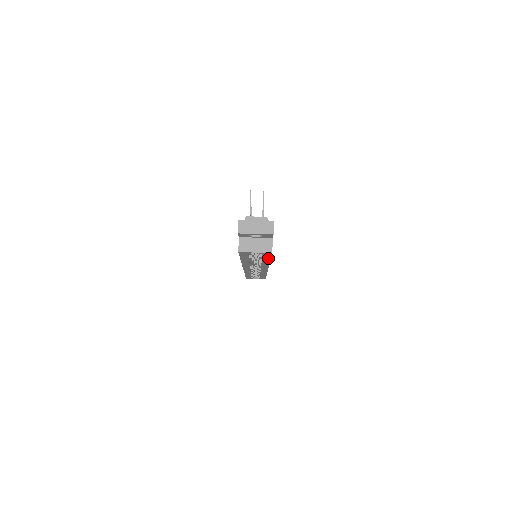
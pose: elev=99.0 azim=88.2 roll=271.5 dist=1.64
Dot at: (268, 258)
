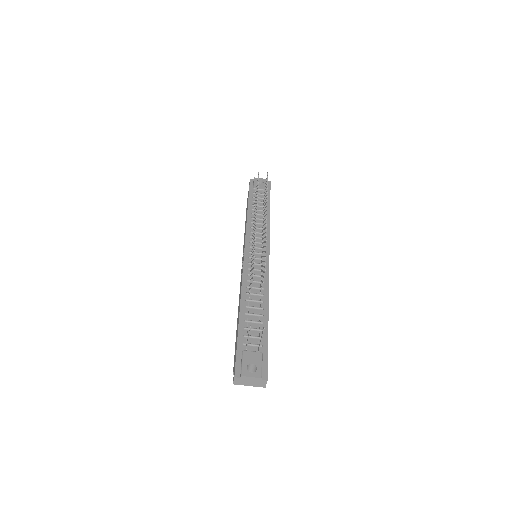
Dot at: occluded
